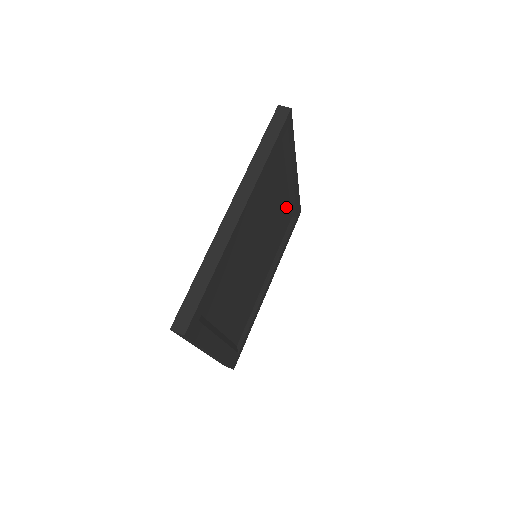
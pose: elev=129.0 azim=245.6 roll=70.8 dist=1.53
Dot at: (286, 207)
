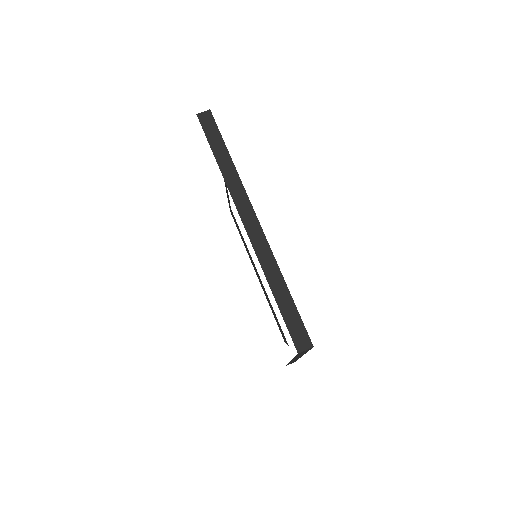
Dot at: occluded
